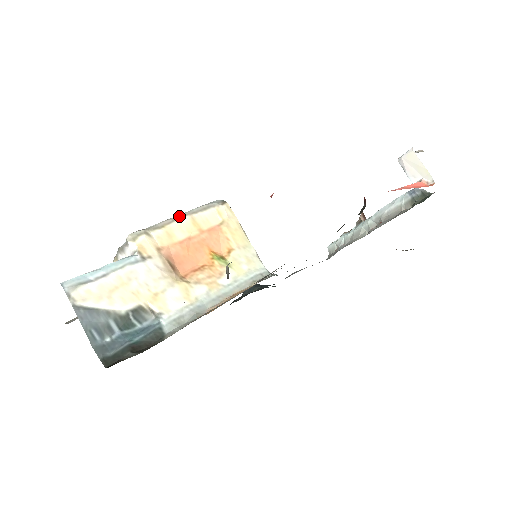
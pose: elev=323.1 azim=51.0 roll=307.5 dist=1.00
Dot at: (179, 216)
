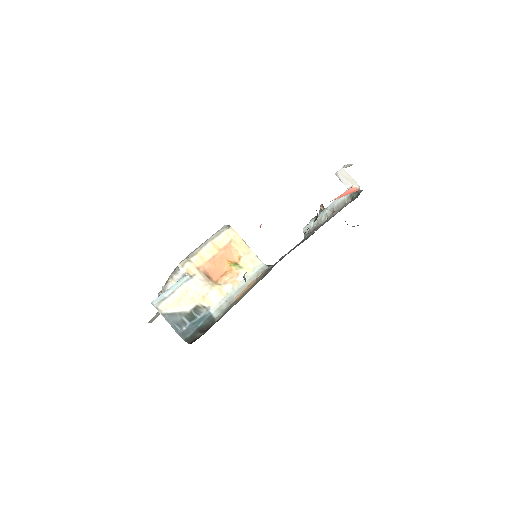
Dot at: (204, 244)
